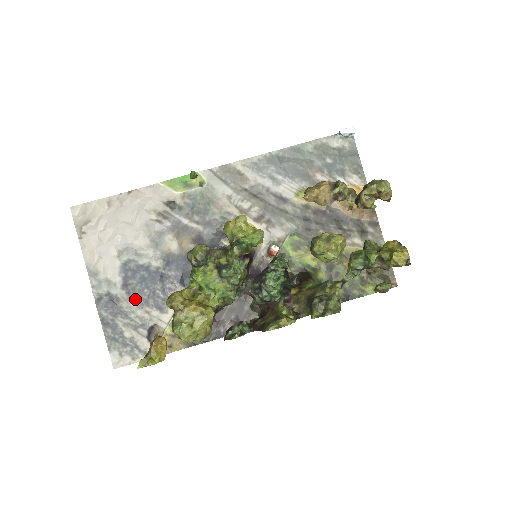
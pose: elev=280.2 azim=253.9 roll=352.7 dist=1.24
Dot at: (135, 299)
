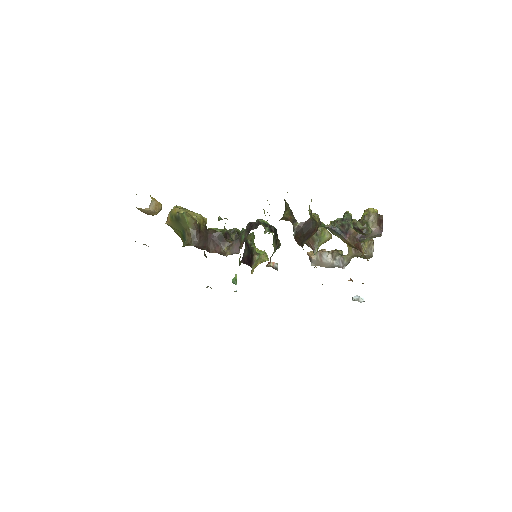
Dot at: occluded
